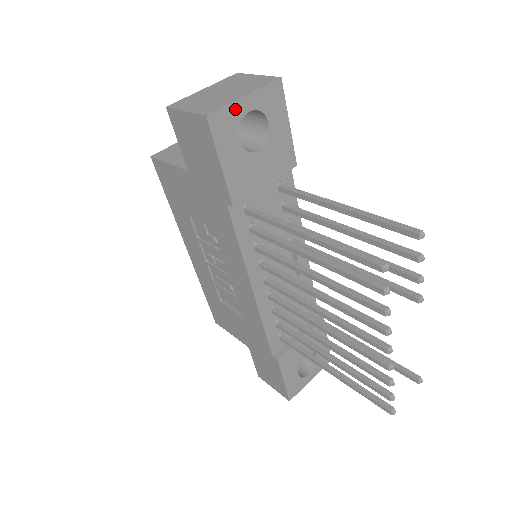
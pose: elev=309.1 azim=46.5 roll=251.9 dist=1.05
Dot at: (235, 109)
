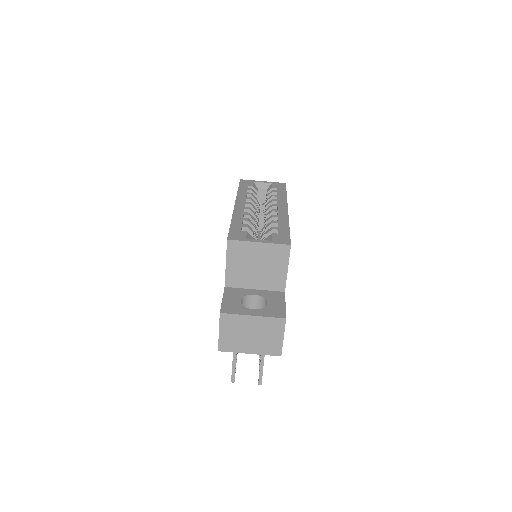
Dot at: (240, 350)
